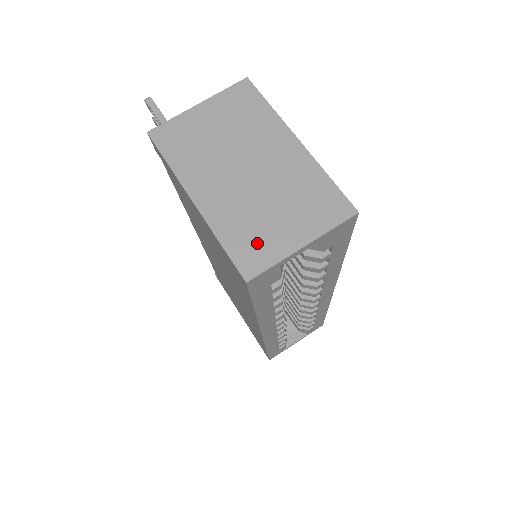
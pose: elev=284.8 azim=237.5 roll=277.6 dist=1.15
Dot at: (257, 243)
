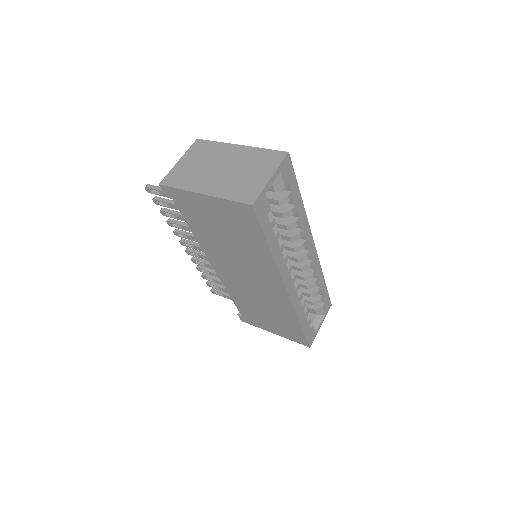
Dot at: (247, 189)
